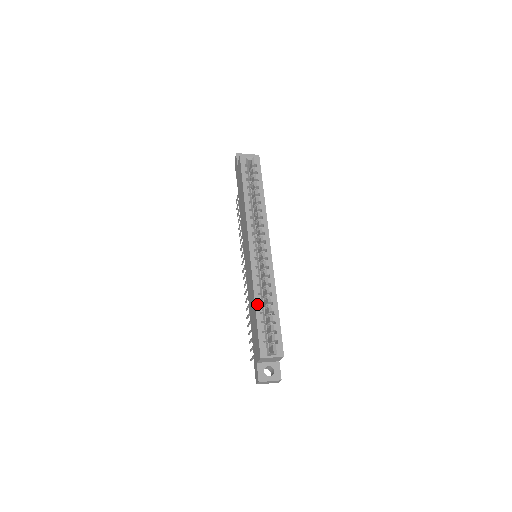
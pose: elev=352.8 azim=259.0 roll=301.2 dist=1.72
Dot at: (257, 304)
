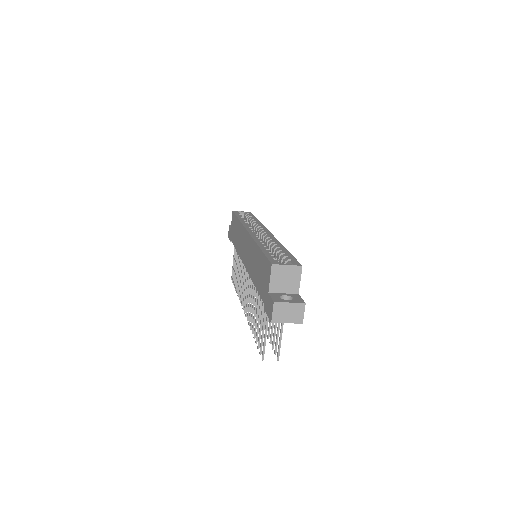
Dot at: (261, 246)
